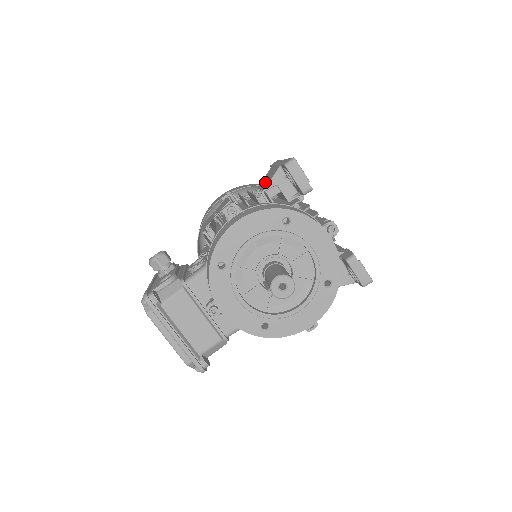
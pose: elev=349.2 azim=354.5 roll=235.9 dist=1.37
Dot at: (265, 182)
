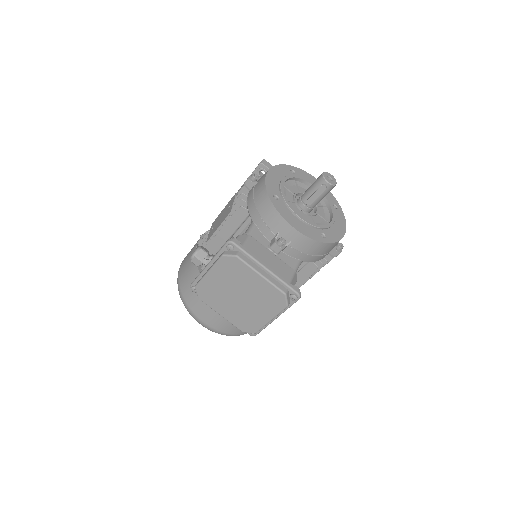
Dot at: occluded
